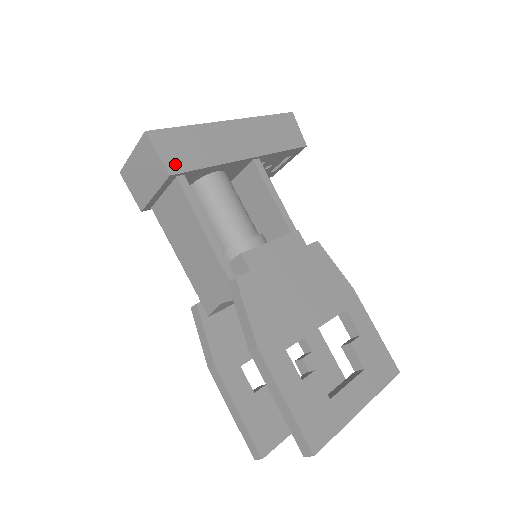
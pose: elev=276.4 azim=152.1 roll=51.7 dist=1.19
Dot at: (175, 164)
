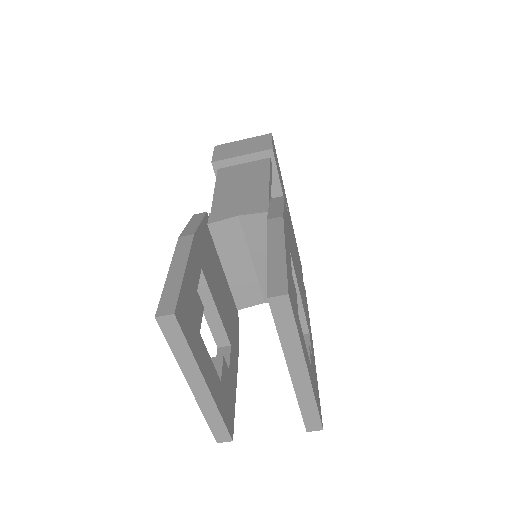
Dot at: occluded
